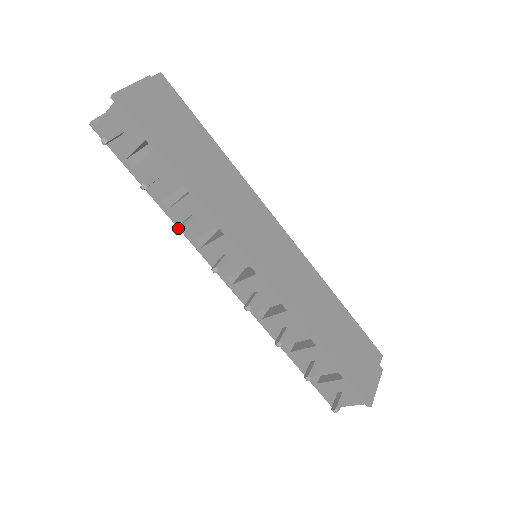
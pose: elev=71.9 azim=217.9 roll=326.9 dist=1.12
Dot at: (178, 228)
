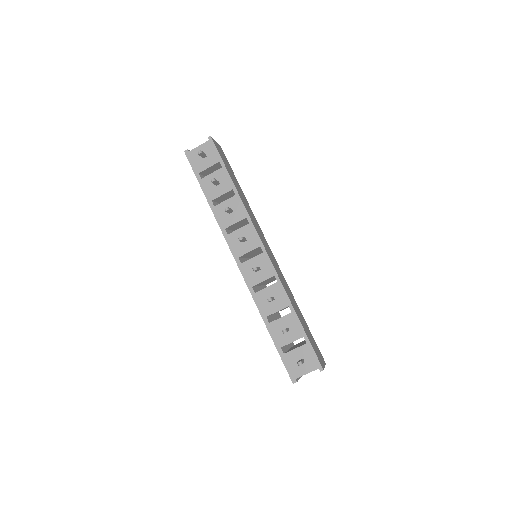
Dot at: (226, 207)
